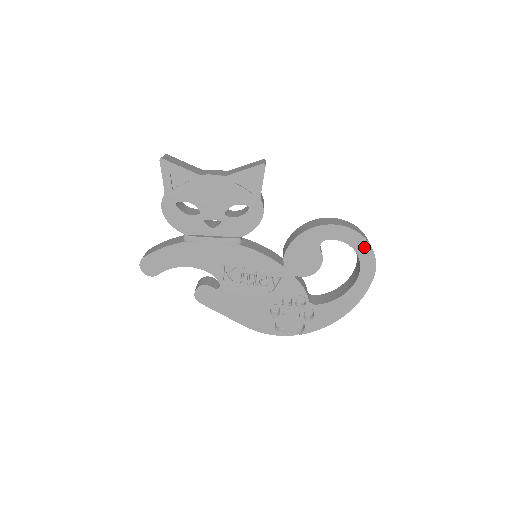
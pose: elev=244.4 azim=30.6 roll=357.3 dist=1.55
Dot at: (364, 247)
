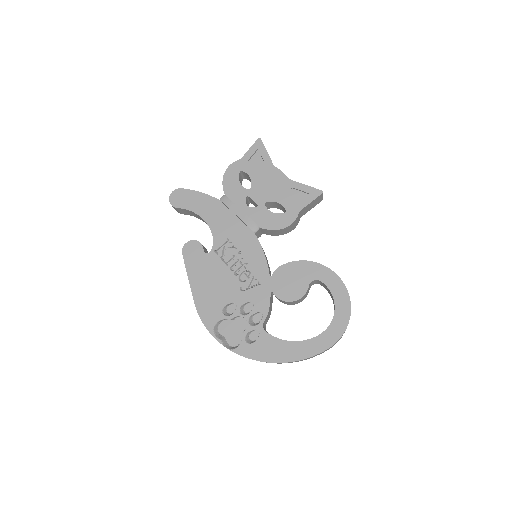
Dot at: (344, 311)
